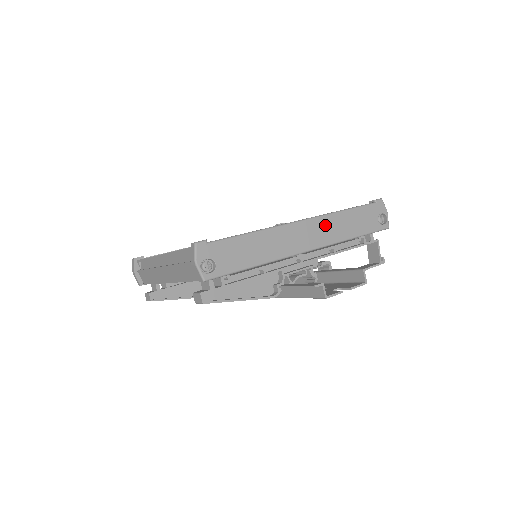
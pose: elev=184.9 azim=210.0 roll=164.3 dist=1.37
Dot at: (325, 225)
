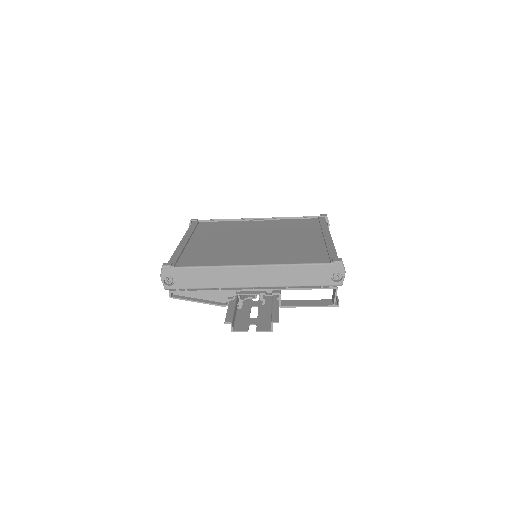
Dot at: (273, 272)
